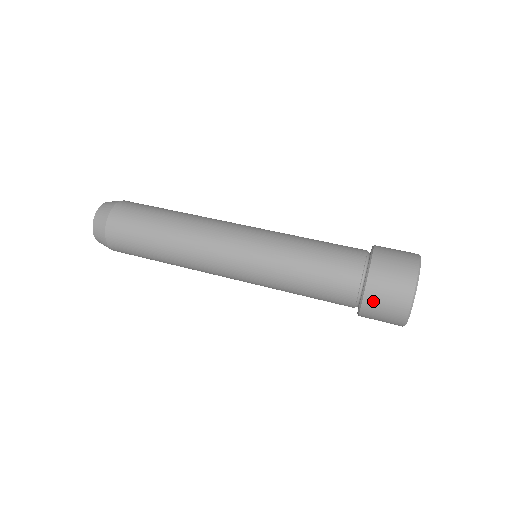
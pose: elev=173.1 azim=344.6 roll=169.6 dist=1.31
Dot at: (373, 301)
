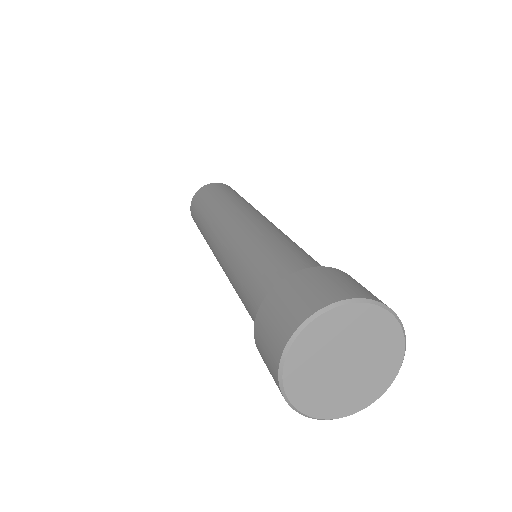
Dot at: occluded
